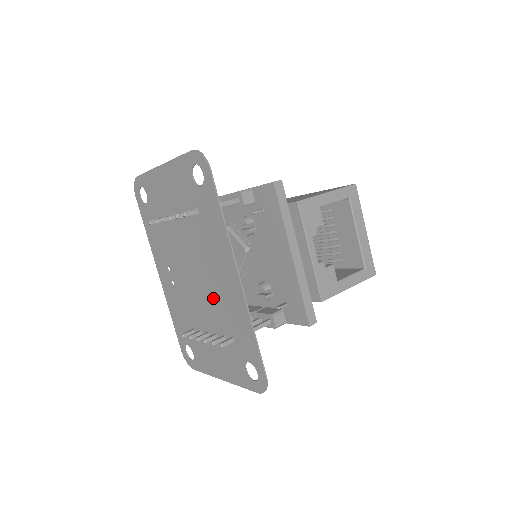
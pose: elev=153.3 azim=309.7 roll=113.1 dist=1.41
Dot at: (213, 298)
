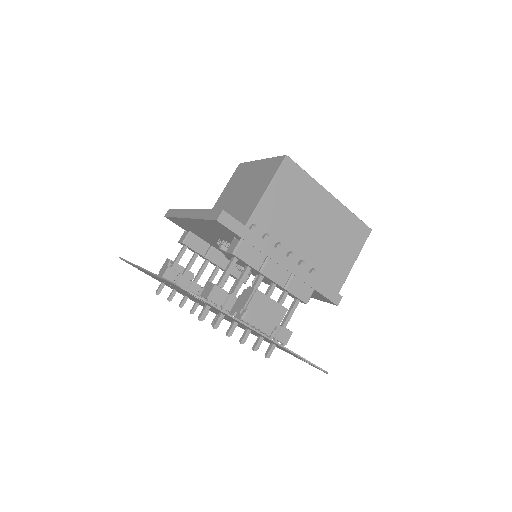
Dot at: (224, 317)
